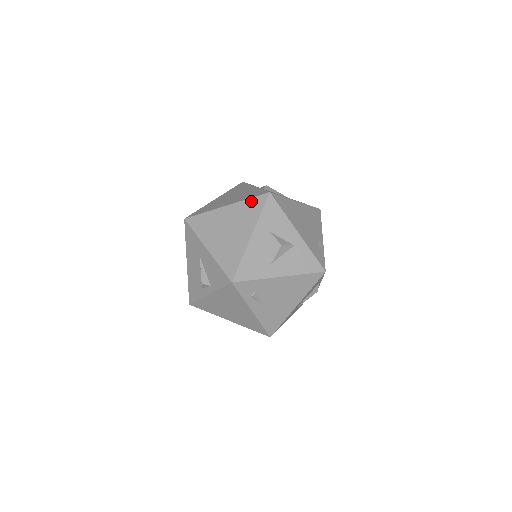
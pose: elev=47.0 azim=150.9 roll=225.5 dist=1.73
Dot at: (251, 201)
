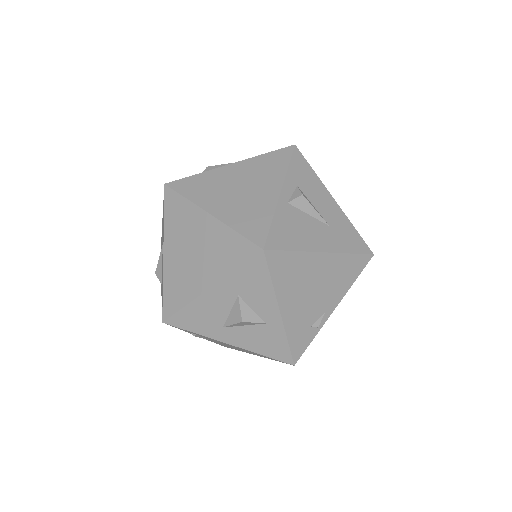
Dot at: (237, 239)
